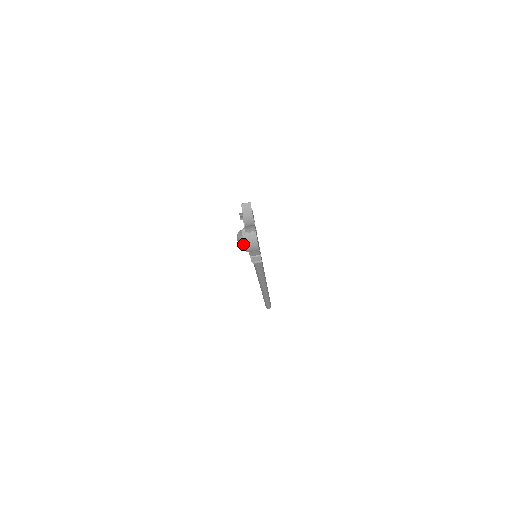
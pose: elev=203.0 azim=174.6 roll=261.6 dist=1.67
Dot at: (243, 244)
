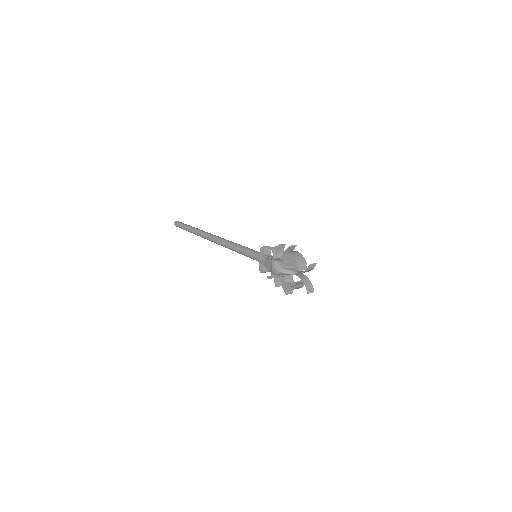
Dot at: (278, 275)
